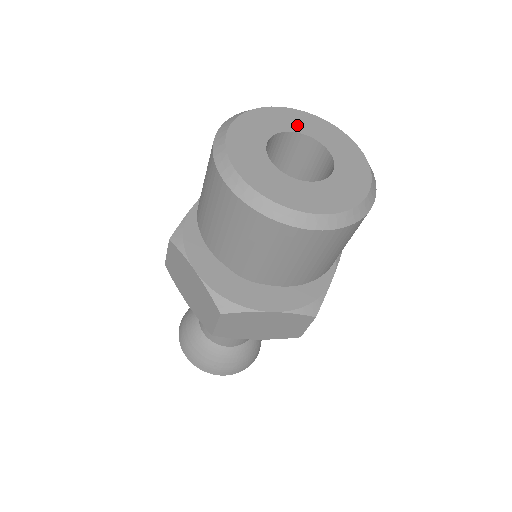
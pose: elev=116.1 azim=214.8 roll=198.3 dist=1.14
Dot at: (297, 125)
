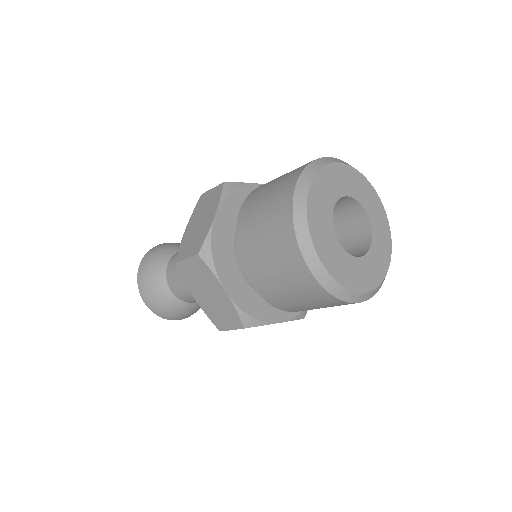
Dot at: (348, 186)
